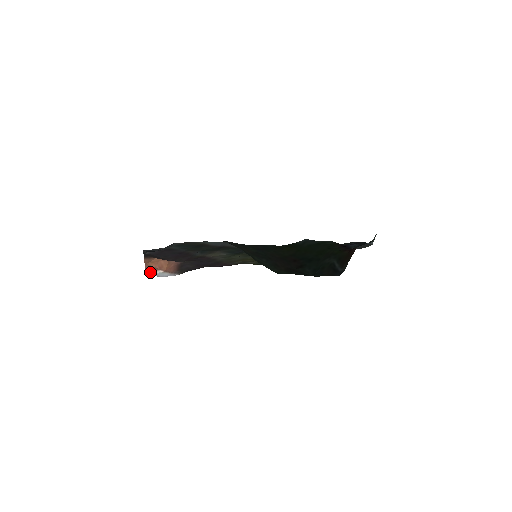
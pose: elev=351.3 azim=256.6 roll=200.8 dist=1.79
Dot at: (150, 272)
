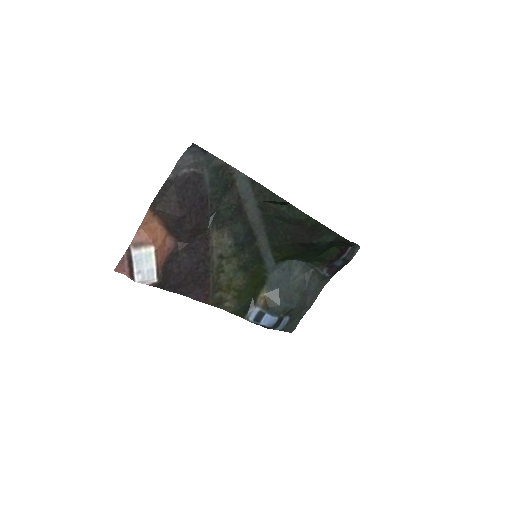
Dot at: (136, 249)
